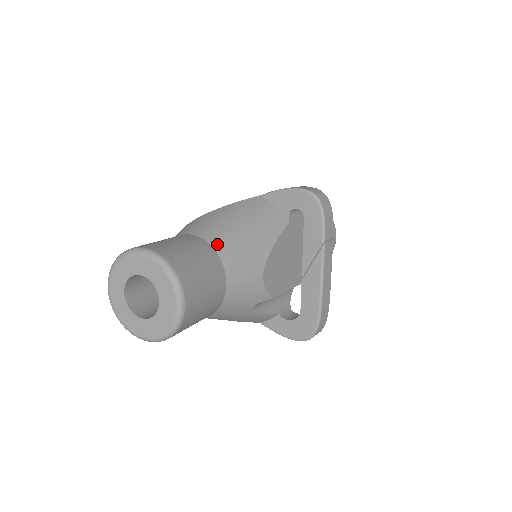
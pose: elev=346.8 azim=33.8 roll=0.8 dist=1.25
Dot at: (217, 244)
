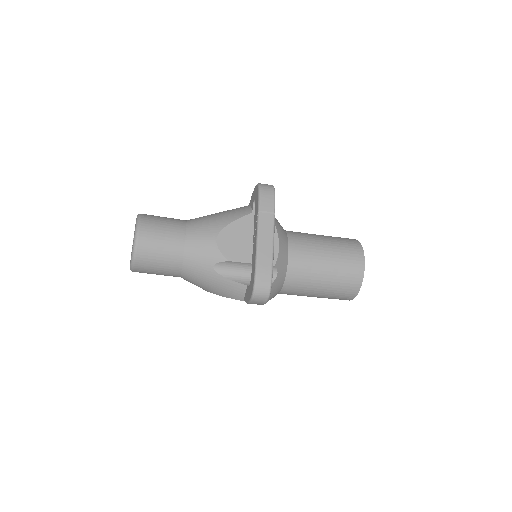
Dot at: (191, 221)
